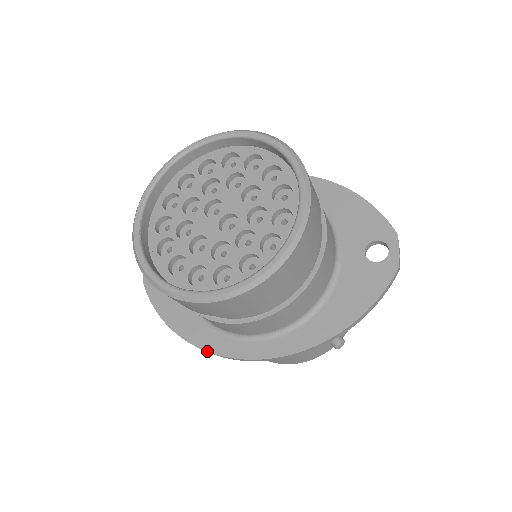
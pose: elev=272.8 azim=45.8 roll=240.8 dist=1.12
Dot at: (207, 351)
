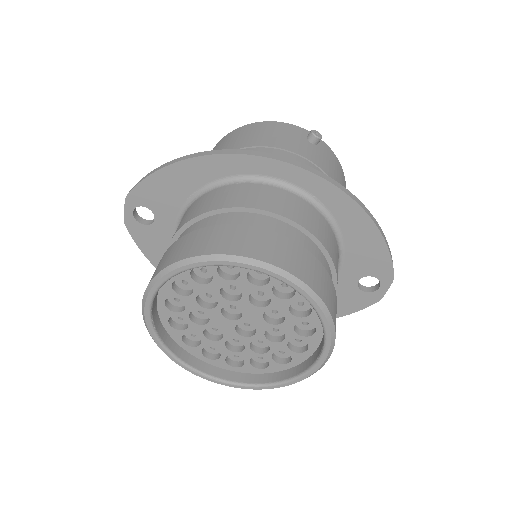
Dot at: occluded
